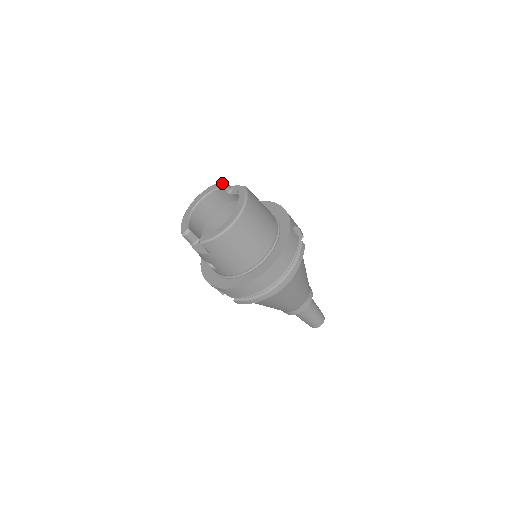
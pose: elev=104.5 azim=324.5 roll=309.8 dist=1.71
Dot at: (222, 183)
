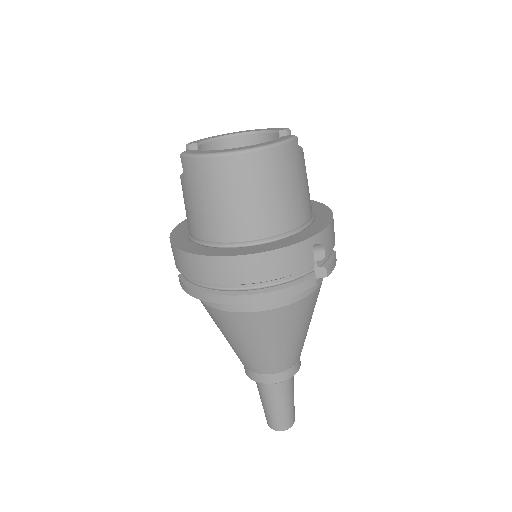
Dot at: (284, 128)
